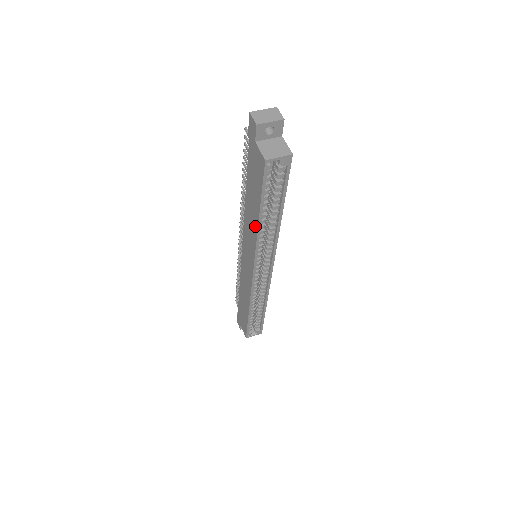
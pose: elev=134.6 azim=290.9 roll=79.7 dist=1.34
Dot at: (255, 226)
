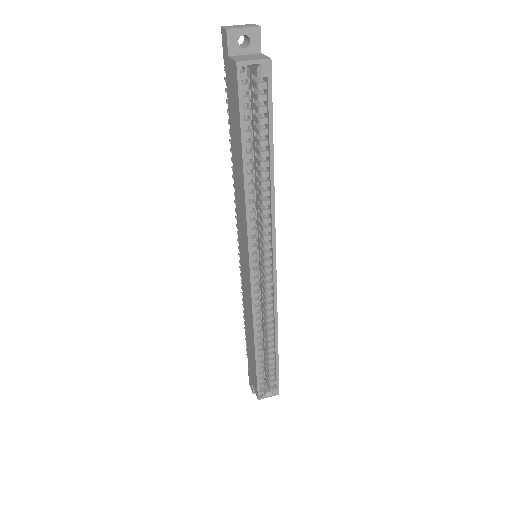
Dot at: (242, 186)
